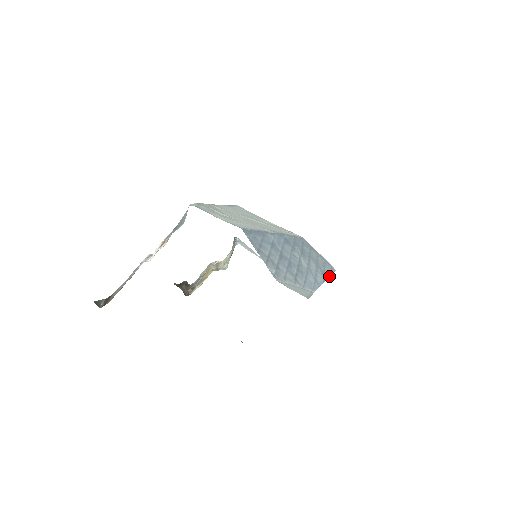
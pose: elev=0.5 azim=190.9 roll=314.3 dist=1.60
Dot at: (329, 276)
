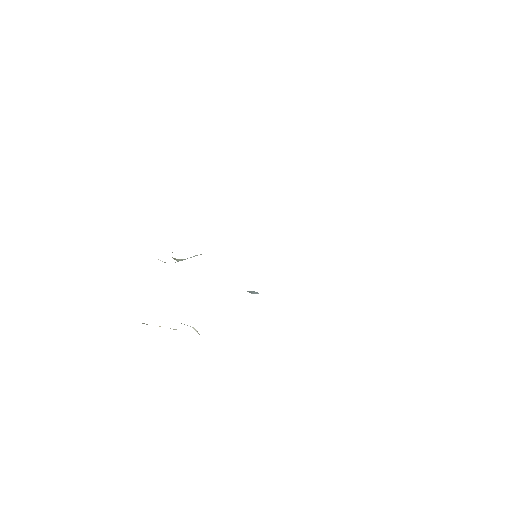
Dot at: occluded
